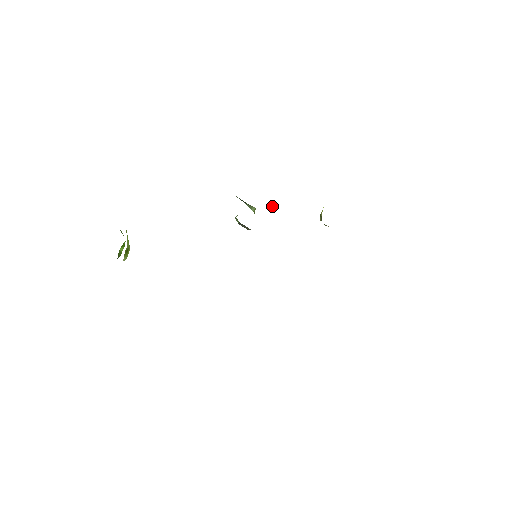
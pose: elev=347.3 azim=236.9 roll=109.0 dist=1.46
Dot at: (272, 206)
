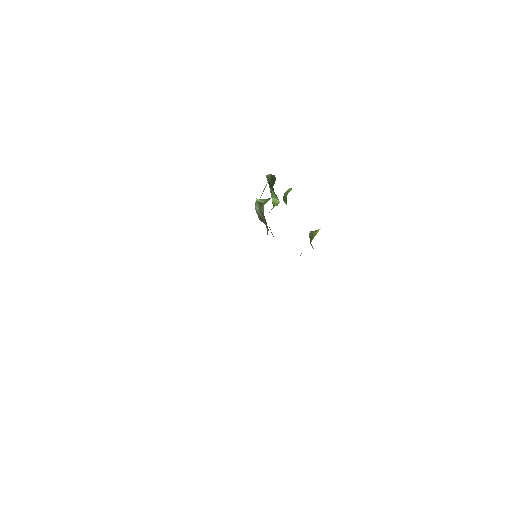
Dot at: (284, 200)
